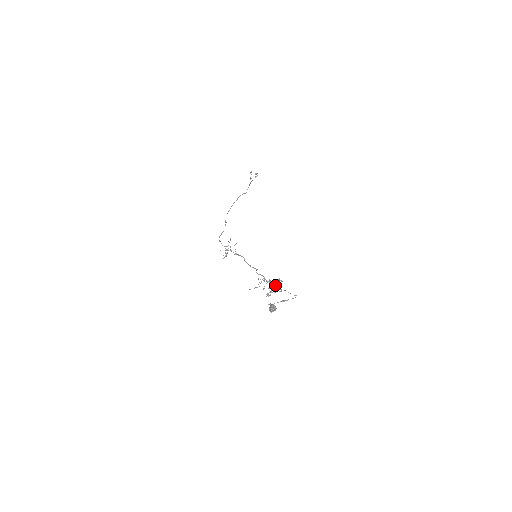
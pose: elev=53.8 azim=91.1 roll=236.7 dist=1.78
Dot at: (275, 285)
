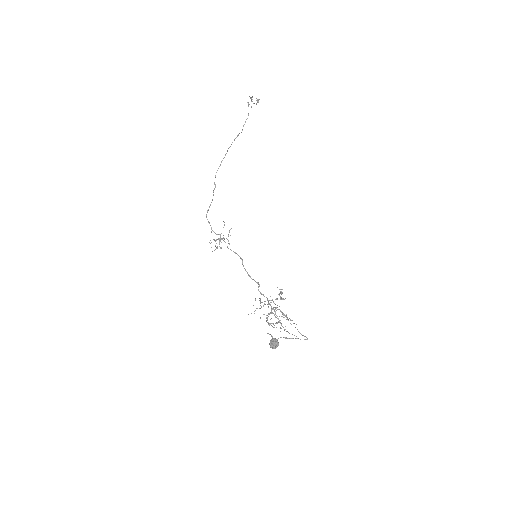
Dot at: (282, 316)
